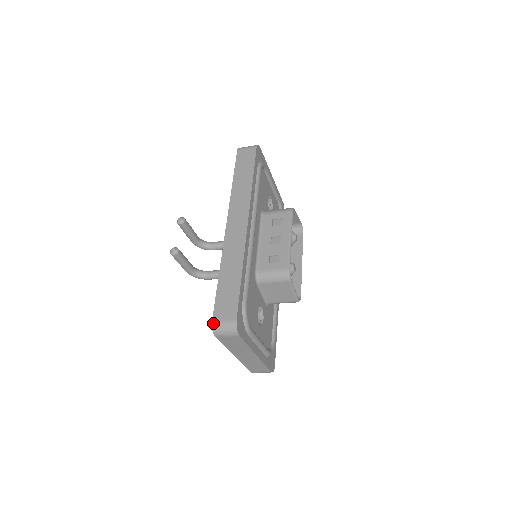
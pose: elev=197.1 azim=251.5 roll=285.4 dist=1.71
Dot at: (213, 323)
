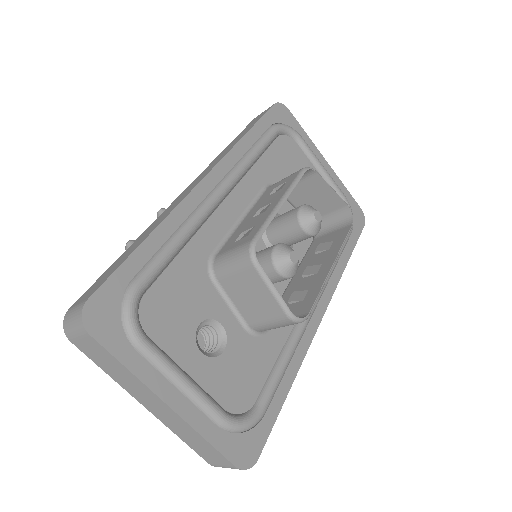
Dot at: (67, 312)
